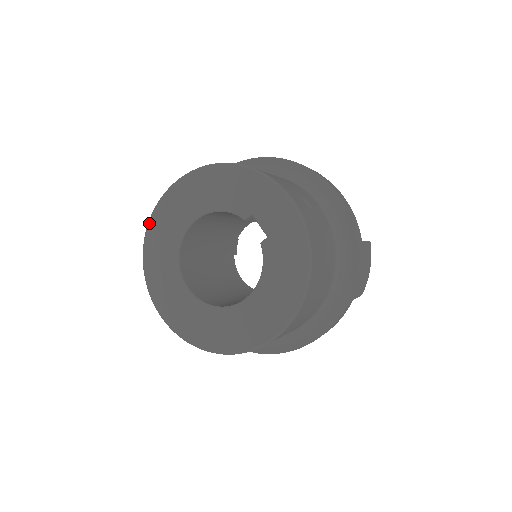
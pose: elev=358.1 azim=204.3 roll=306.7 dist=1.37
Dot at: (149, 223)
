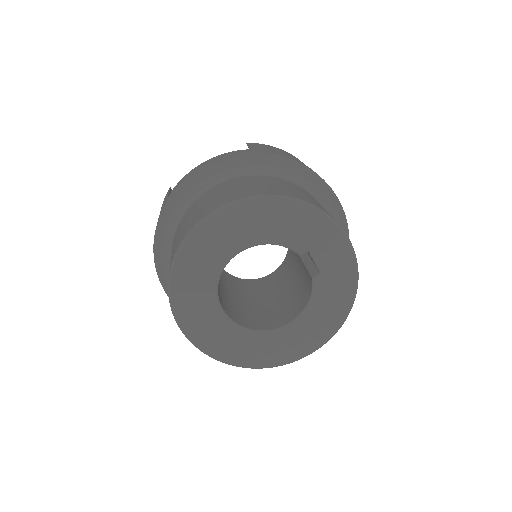
Dot at: (182, 247)
